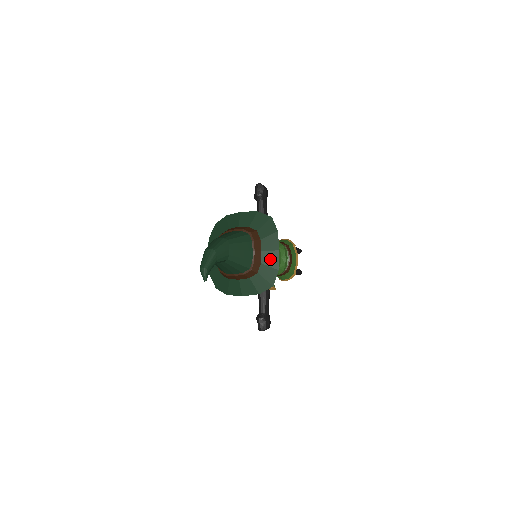
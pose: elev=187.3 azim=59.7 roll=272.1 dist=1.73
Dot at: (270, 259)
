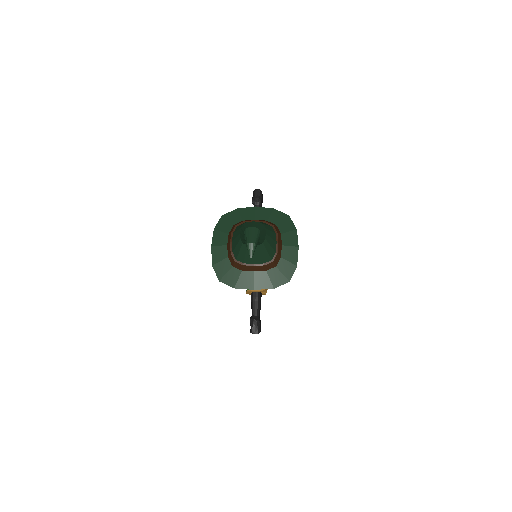
Dot at: (289, 254)
